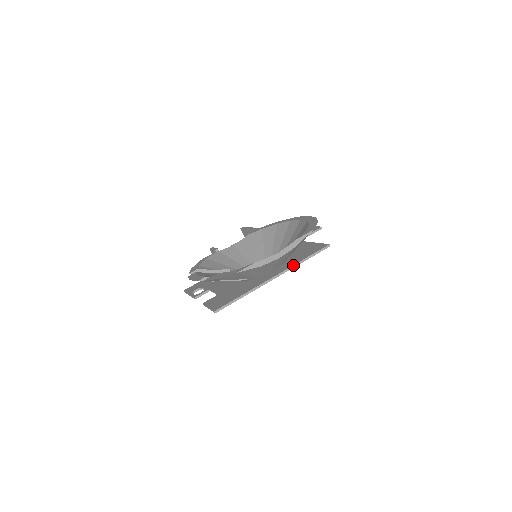
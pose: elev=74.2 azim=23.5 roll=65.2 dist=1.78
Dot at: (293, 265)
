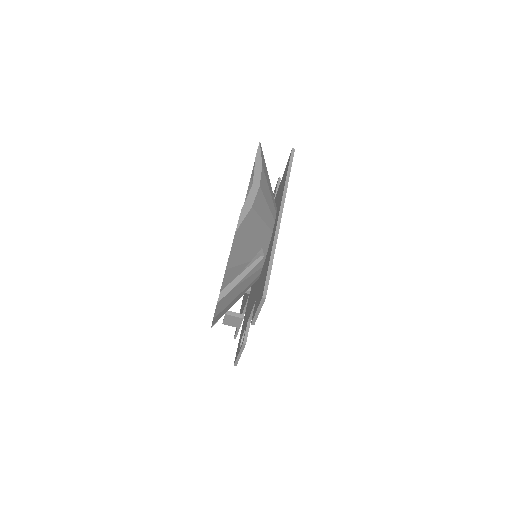
Dot at: (283, 190)
